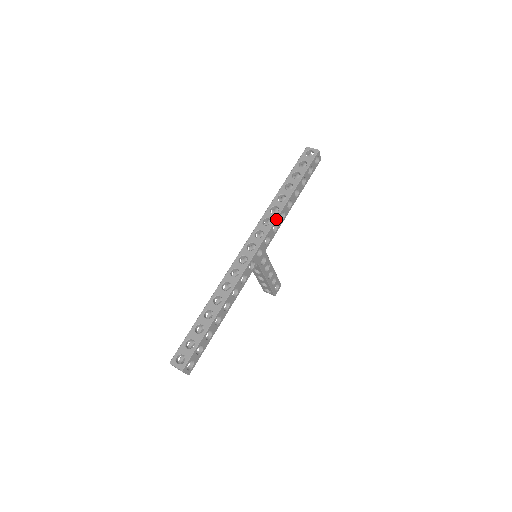
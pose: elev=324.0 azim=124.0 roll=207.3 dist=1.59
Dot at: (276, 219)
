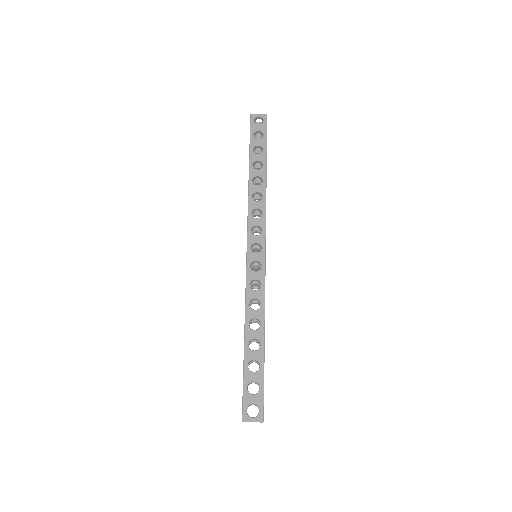
Dot at: occluded
